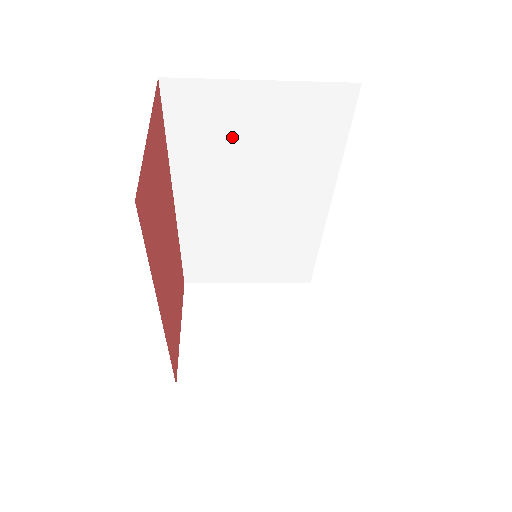
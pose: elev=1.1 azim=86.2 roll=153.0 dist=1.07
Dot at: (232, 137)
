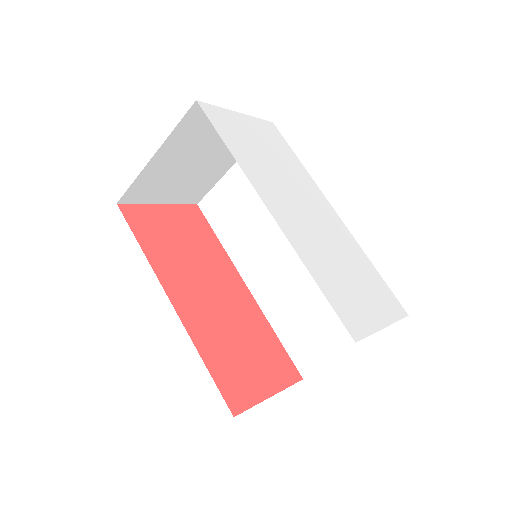
Dot at: (243, 210)
